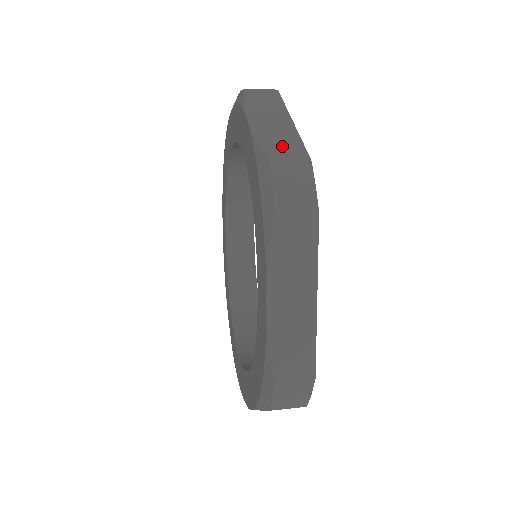
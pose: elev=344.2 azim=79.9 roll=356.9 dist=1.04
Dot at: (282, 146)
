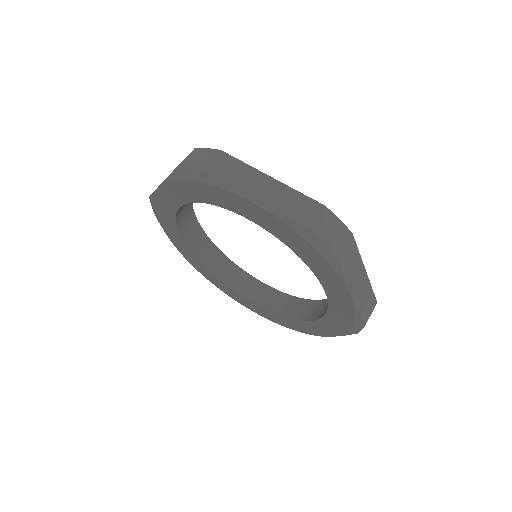
Dot at: (300, 209)
